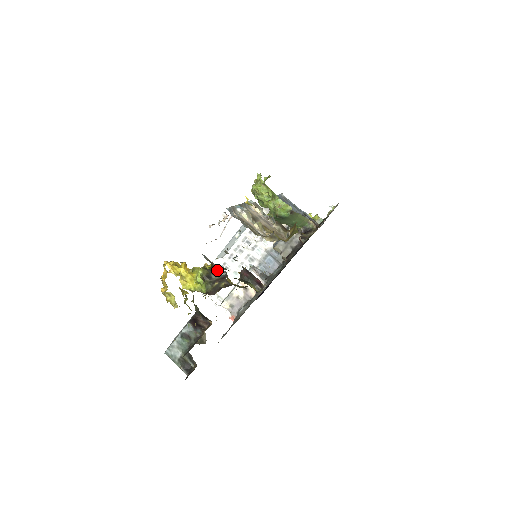
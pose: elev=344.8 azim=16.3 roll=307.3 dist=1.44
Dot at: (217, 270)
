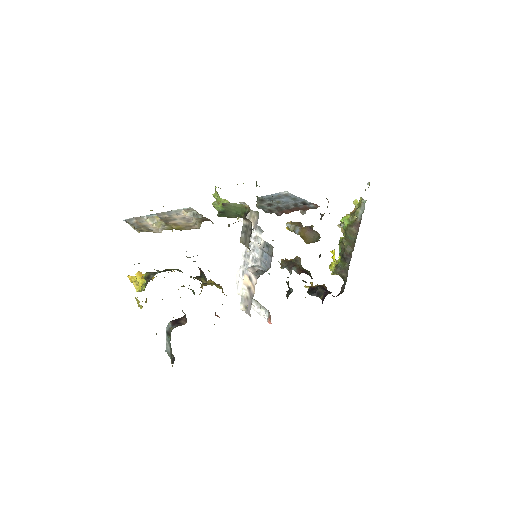
Dot at: occluded
